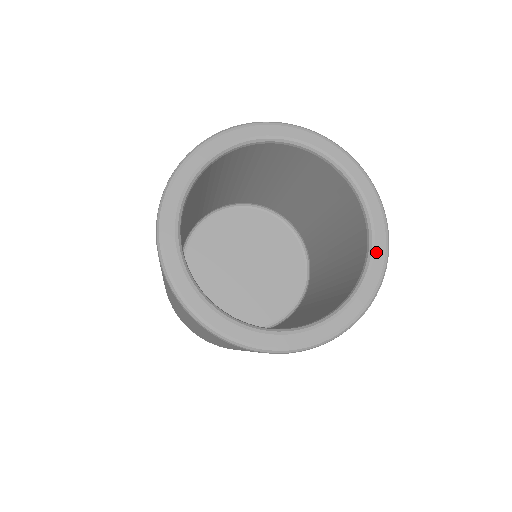
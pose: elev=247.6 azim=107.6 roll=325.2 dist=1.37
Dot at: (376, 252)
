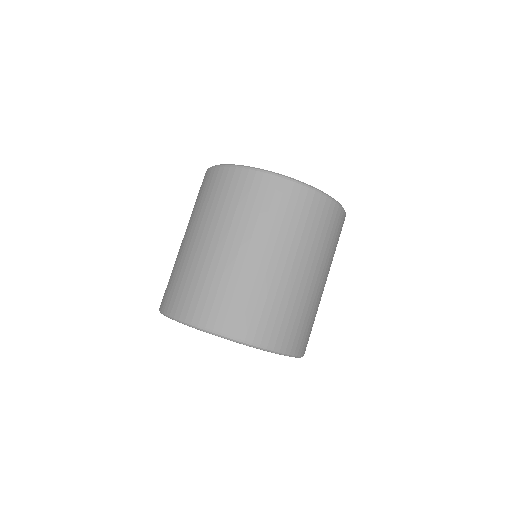
Dot at: occluded
